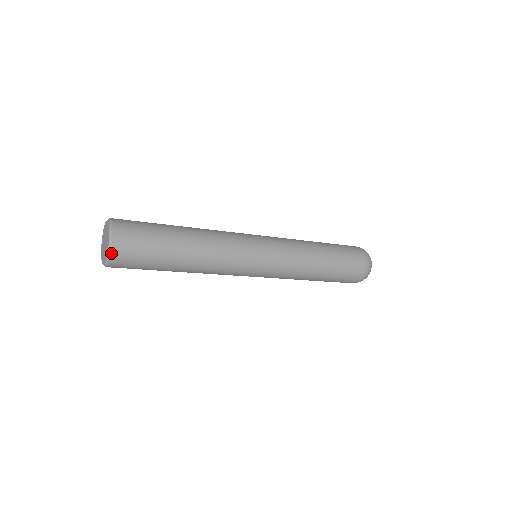
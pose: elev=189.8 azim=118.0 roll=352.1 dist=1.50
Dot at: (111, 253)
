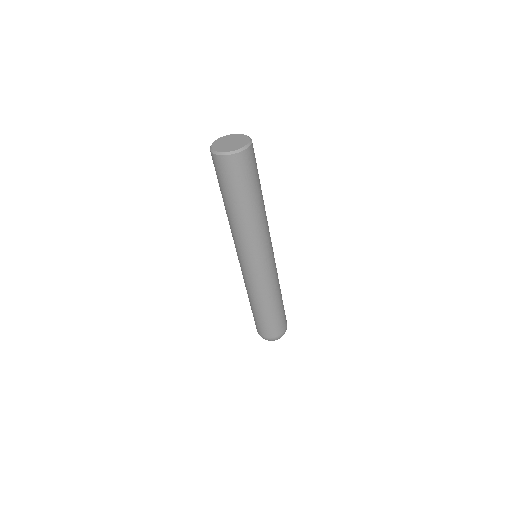
Dot at: occluded
